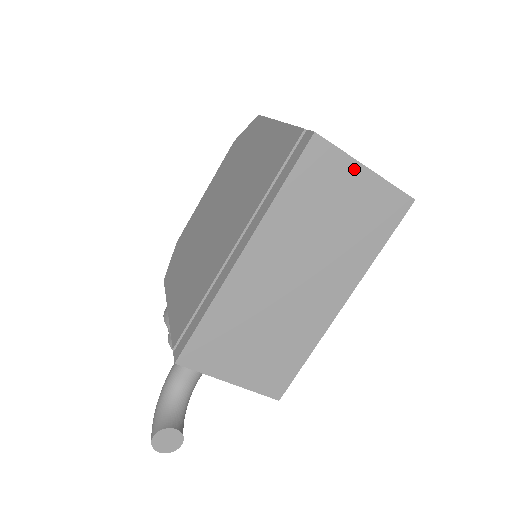
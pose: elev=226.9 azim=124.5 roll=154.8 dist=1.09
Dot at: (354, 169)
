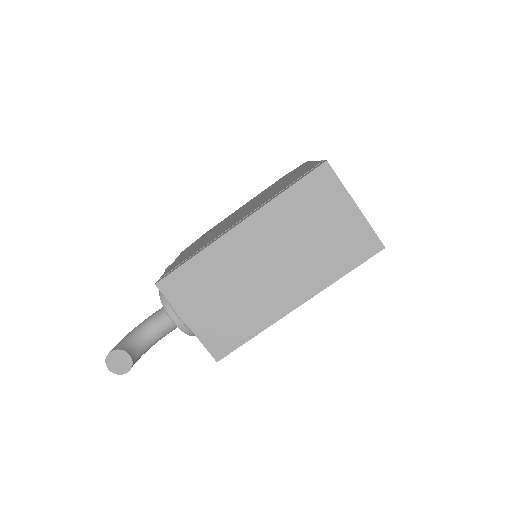
Dot at: (346, 201)
